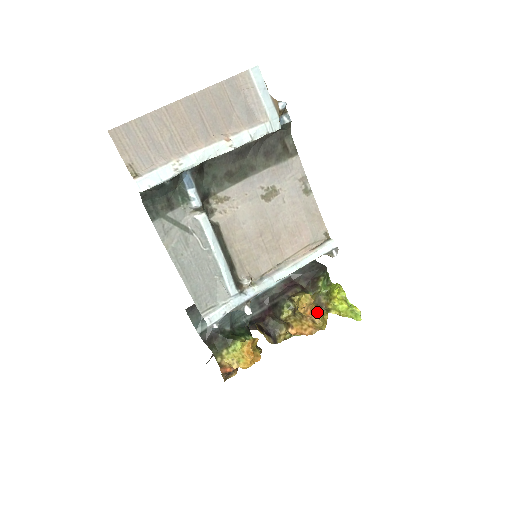
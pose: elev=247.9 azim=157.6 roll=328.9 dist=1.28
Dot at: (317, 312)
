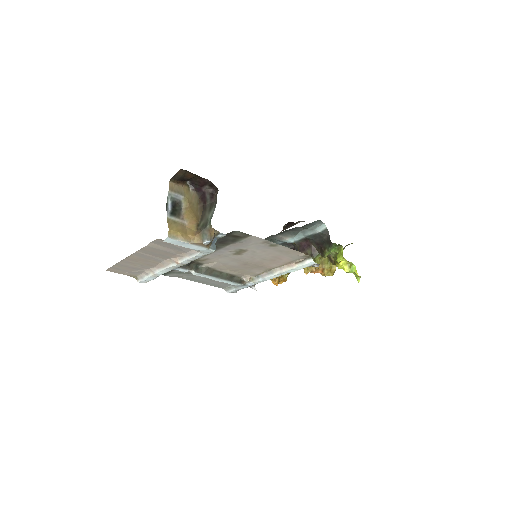
Dot at: (323, 270)
